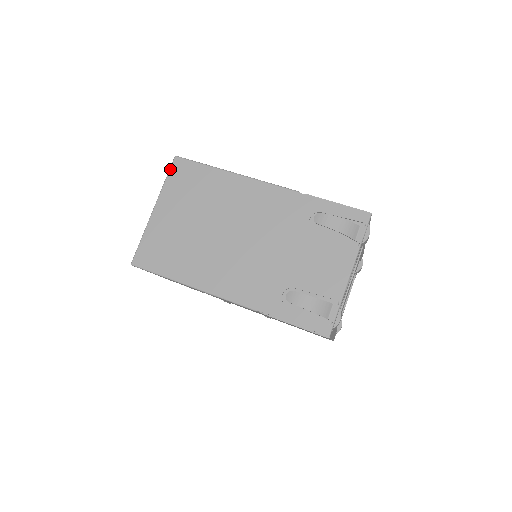
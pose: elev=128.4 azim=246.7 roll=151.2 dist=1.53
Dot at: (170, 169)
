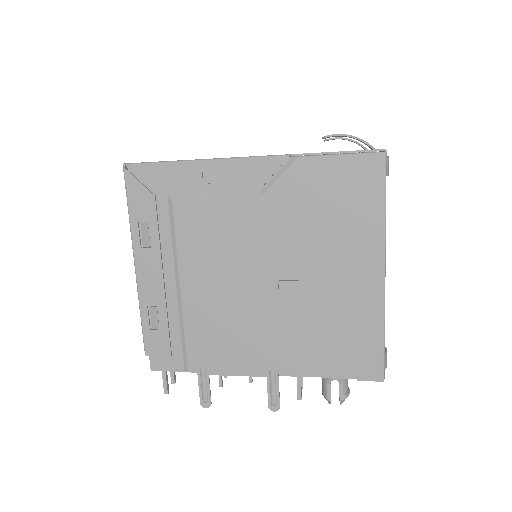
Dot at: occluded
